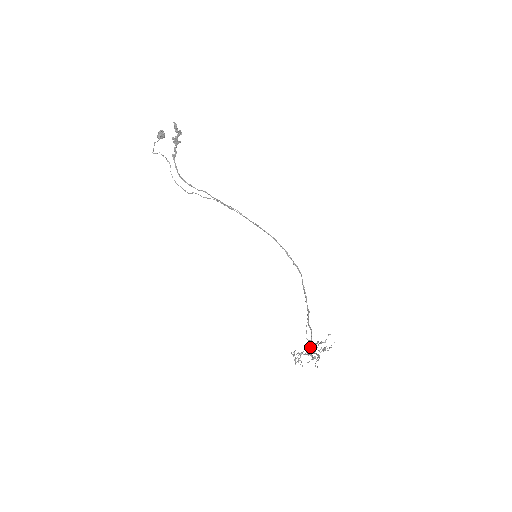
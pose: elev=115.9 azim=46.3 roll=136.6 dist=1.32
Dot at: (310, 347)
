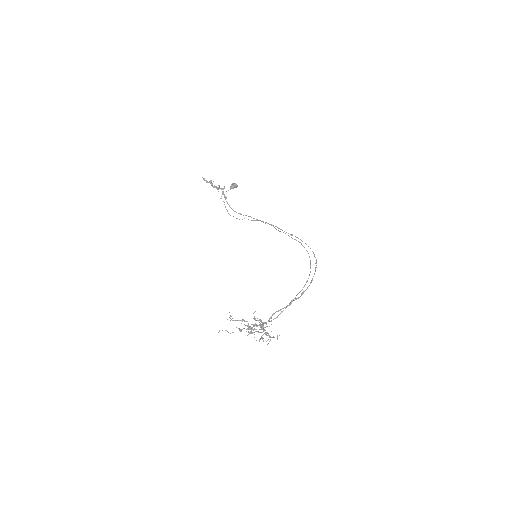
Dot at: (260, 325)
